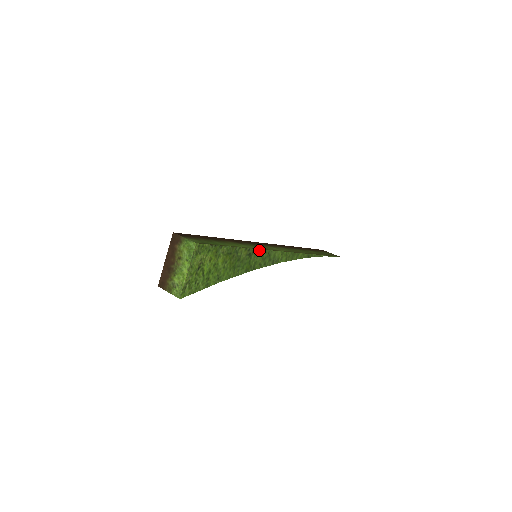
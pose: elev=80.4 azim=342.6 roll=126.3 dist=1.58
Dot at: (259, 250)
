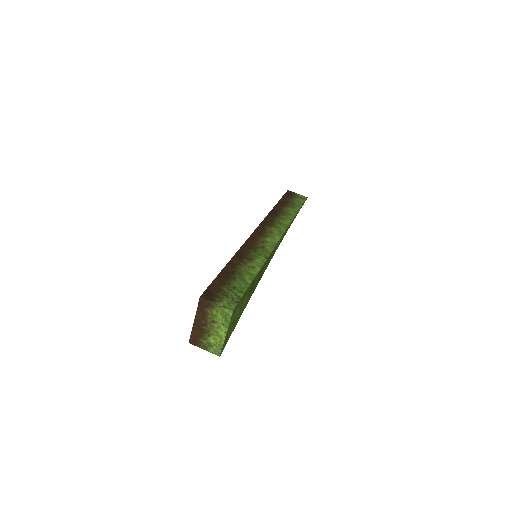
Dot at: (266, 261)
